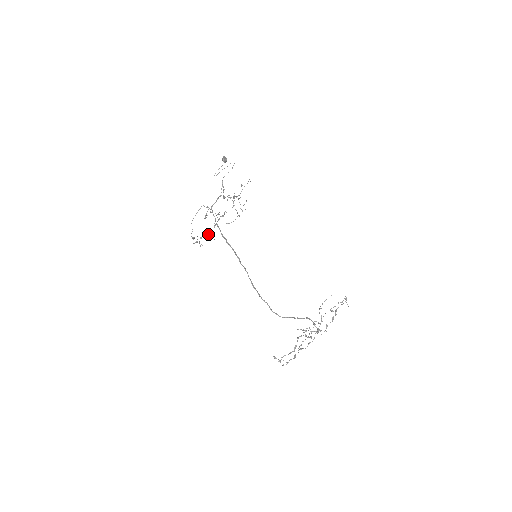
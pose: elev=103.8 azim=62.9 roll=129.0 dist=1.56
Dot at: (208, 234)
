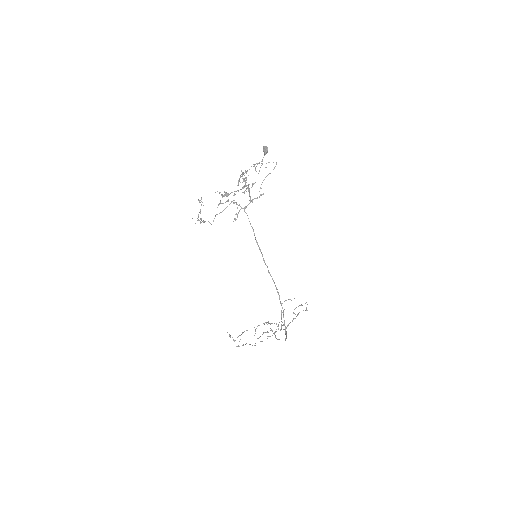
Dot at: (199, 201)
